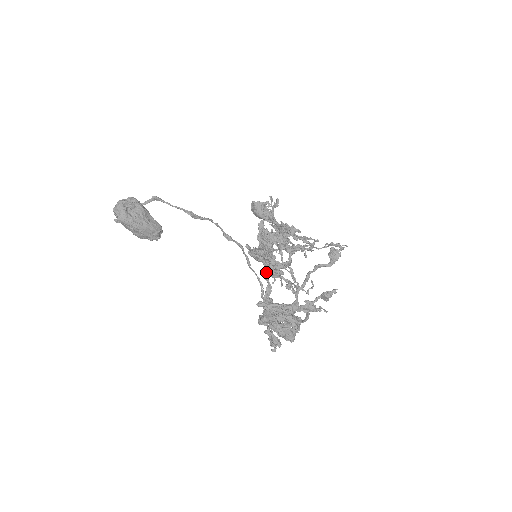
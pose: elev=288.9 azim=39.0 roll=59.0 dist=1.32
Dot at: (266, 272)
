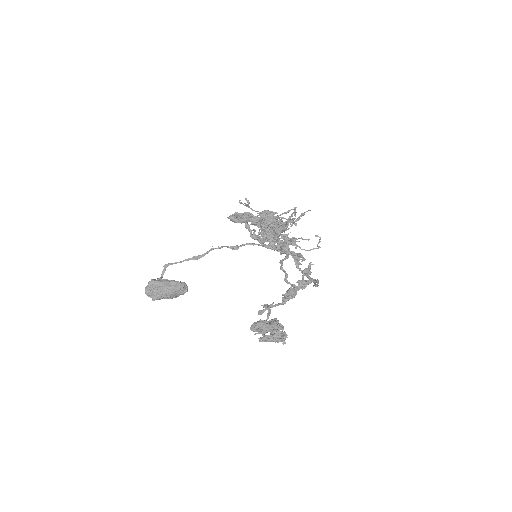
Dot at: occluded
